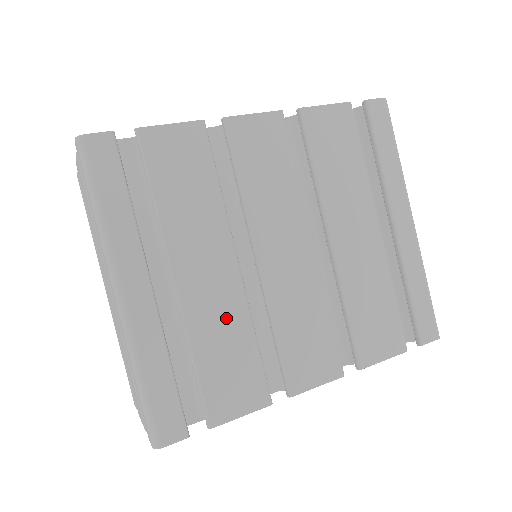
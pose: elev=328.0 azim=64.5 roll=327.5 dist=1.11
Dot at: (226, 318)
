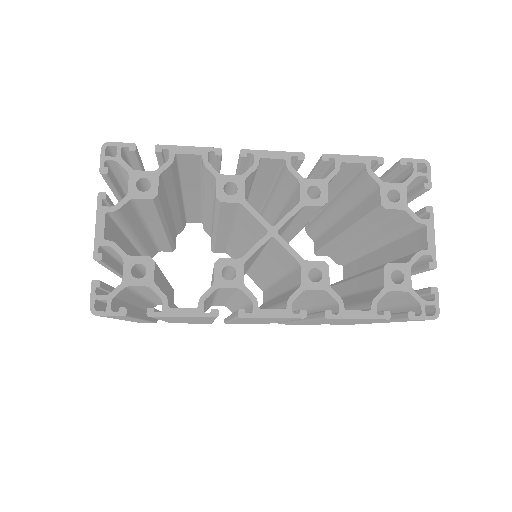
Dot at: occluded
